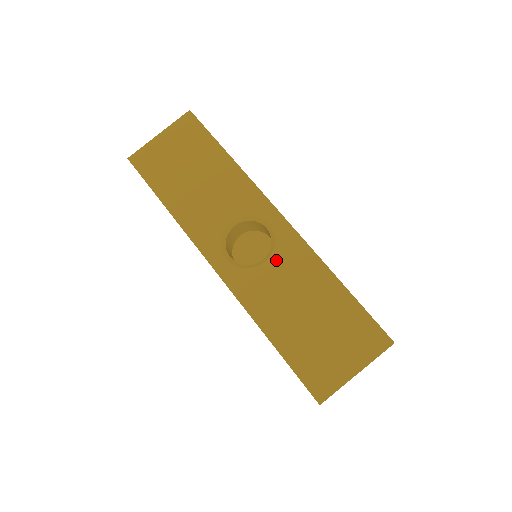
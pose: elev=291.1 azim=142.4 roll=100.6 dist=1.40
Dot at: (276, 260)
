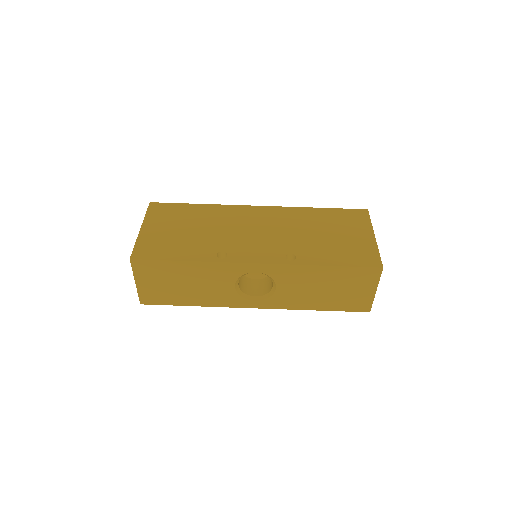
Dot at: (281, 283)
